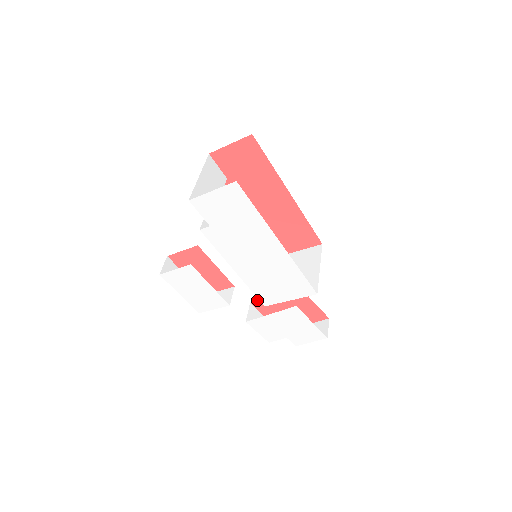
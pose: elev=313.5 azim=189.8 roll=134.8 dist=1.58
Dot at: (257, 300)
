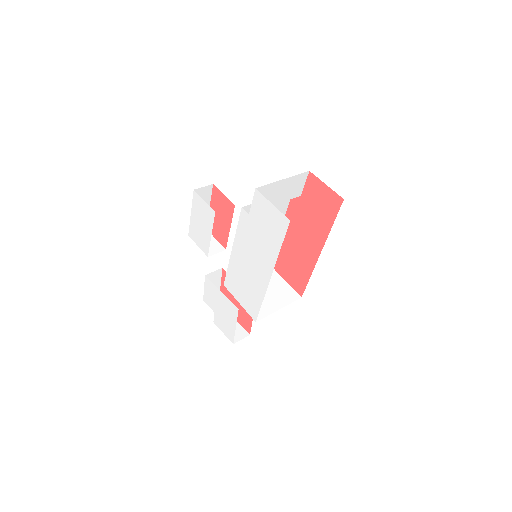
Dot at: occluded
